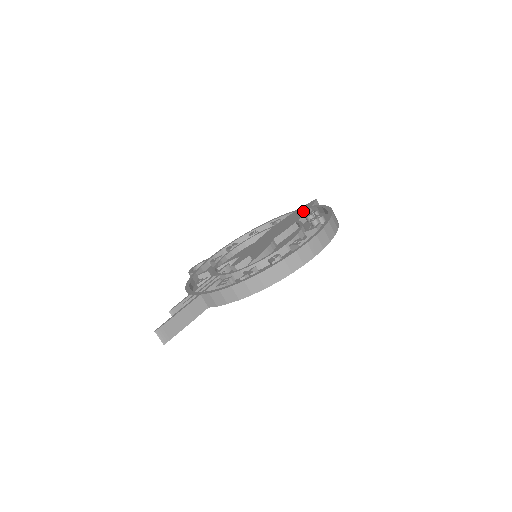
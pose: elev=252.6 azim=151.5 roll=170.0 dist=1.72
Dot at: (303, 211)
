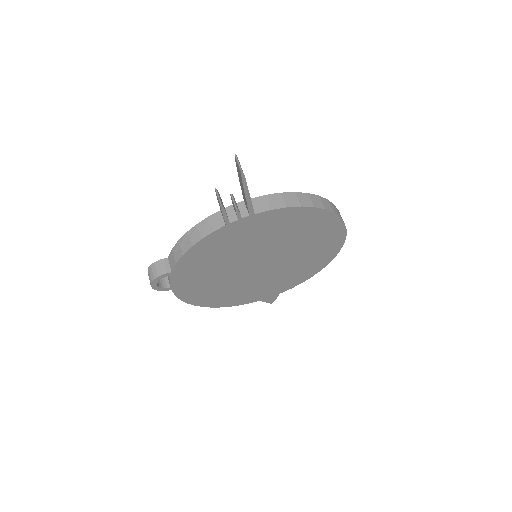
Dot at: occluded
